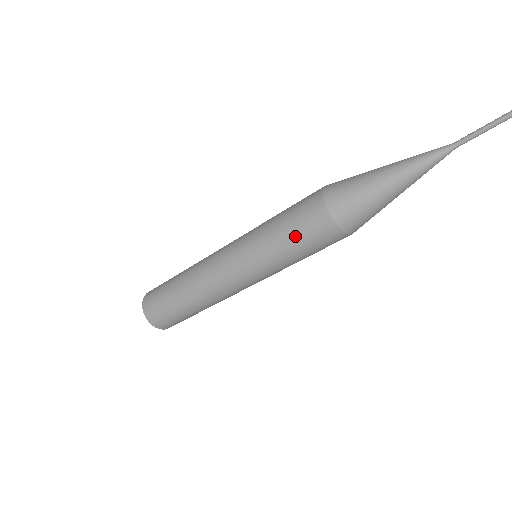
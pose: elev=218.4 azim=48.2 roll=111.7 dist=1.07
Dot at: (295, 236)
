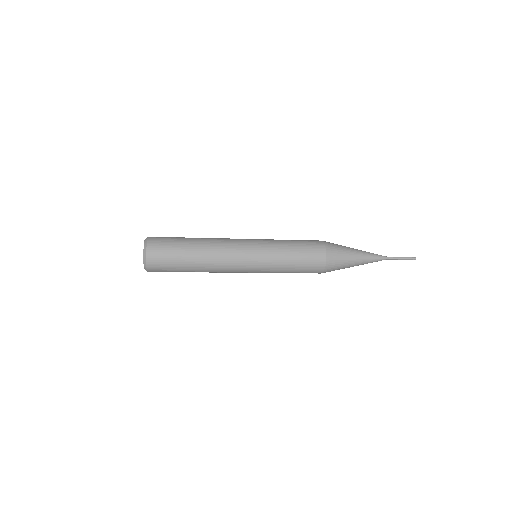
Dot at: occluded
